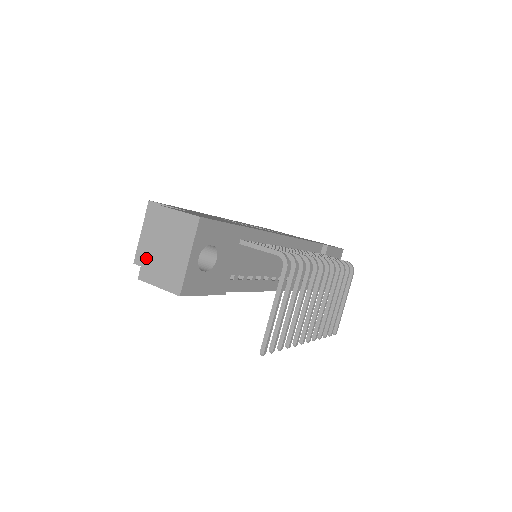
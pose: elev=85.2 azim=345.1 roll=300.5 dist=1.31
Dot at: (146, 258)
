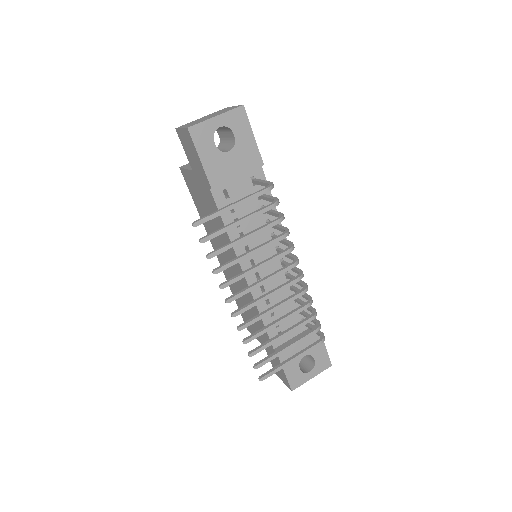
Dot at: occluded
